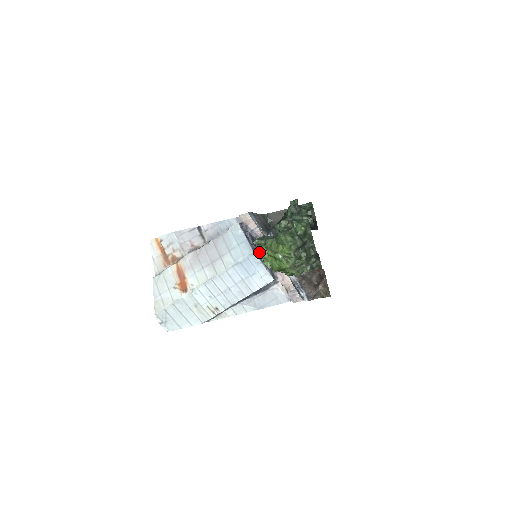
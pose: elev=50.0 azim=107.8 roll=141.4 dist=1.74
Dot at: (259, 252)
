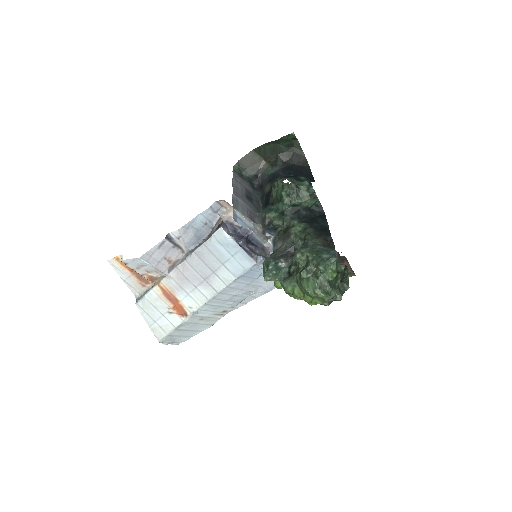
Dot at: occluded
